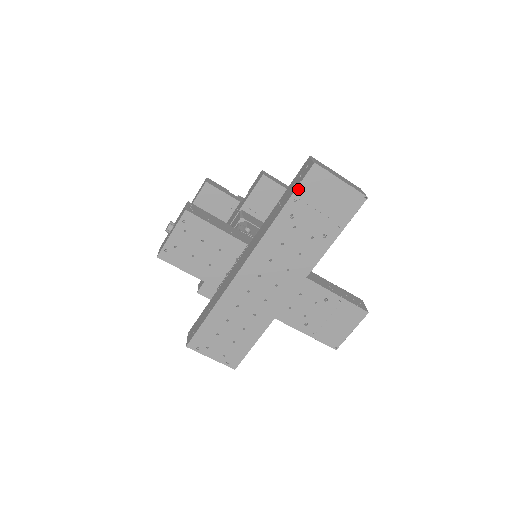
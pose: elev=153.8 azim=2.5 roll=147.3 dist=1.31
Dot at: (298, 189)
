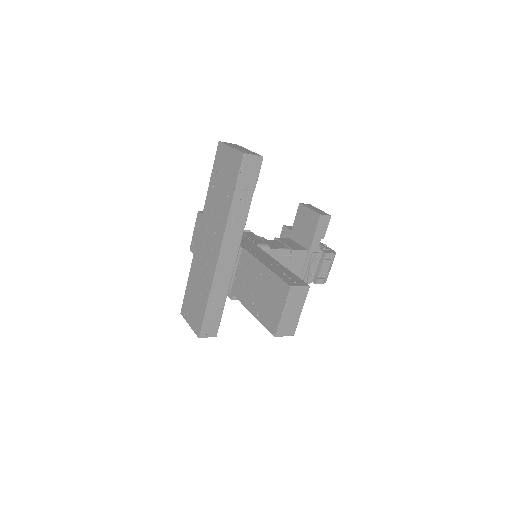
Dot at: (214, 164)
